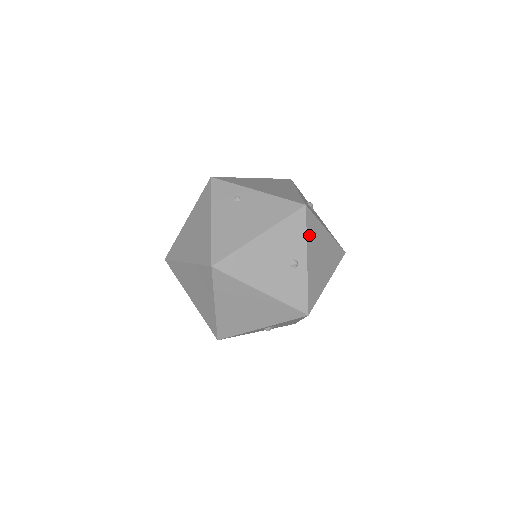
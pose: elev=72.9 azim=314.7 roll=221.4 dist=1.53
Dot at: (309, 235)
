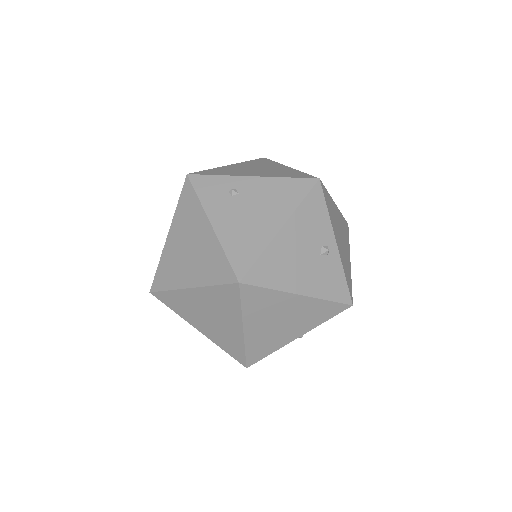
Dot at: (329, 213)
